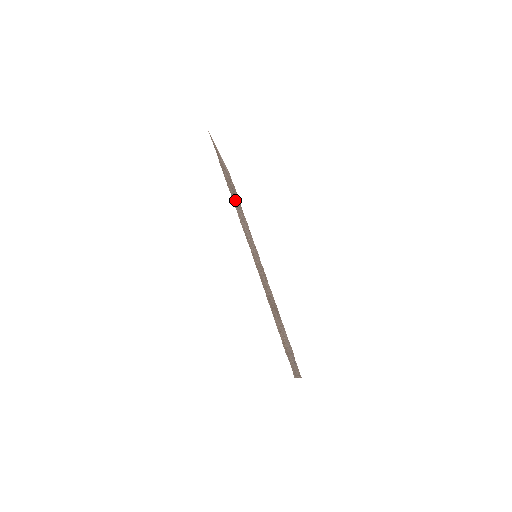
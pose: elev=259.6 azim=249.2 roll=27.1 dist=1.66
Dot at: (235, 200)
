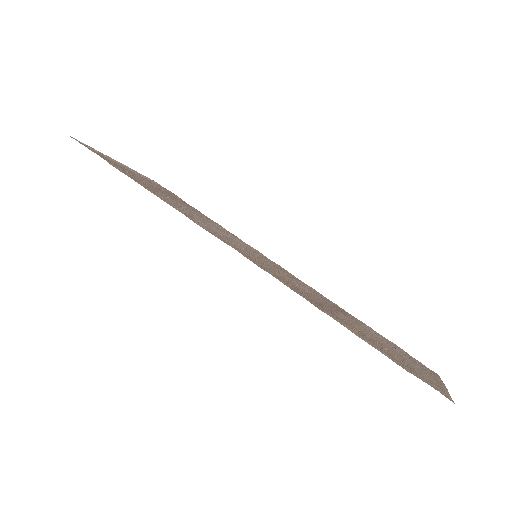
Dot at: (174, 202)
